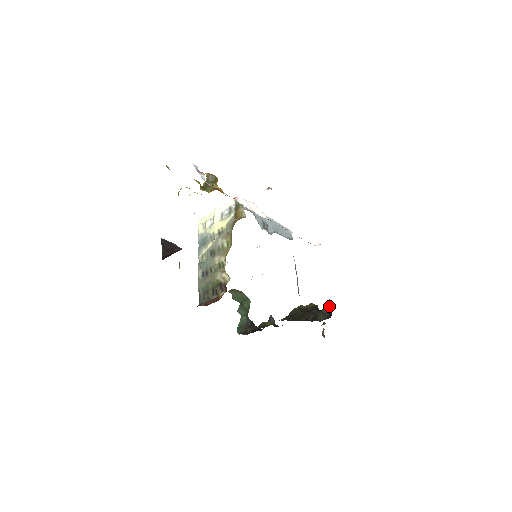
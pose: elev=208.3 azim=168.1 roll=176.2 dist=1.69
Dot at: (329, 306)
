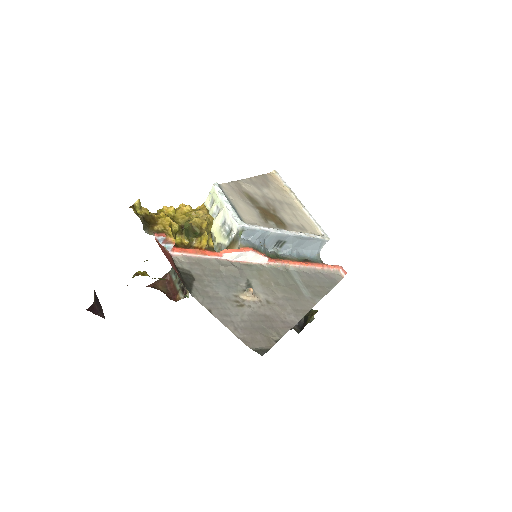
Dot at: (308, 321)
